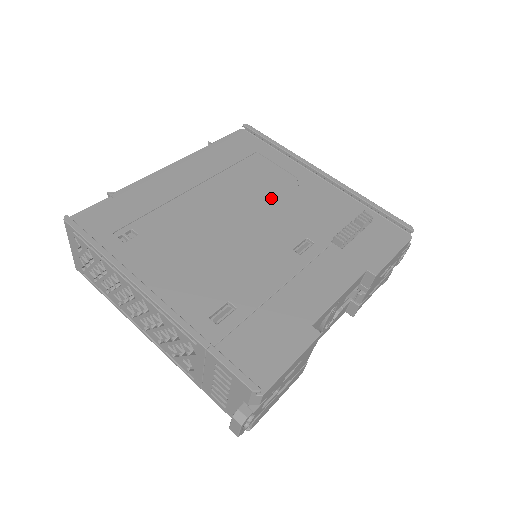
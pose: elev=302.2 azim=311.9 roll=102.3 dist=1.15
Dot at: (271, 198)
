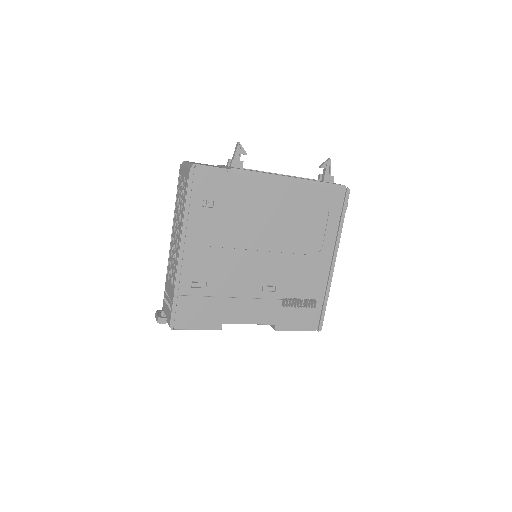
Dot at: (294, 249)
